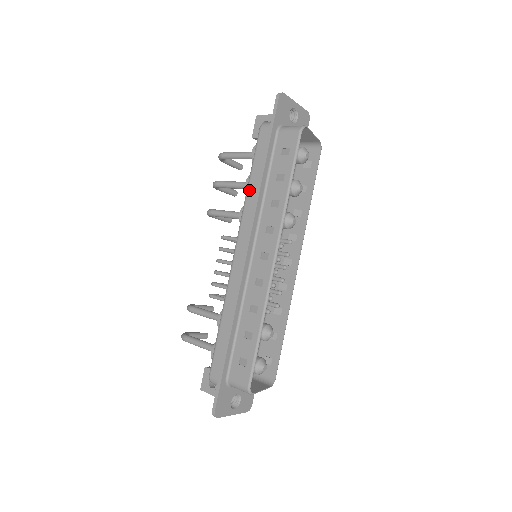
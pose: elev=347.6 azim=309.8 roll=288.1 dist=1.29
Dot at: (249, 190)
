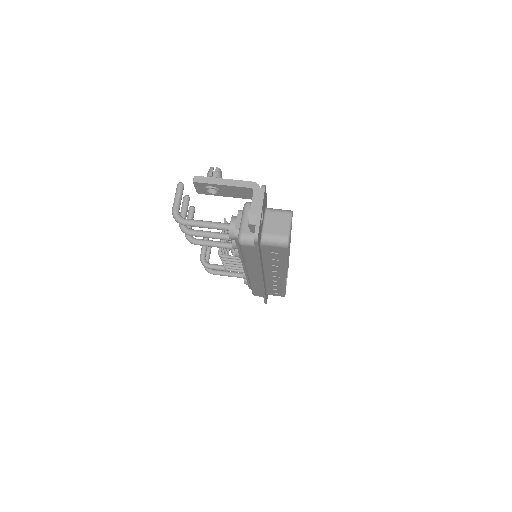
Dot at: (247, 263)
